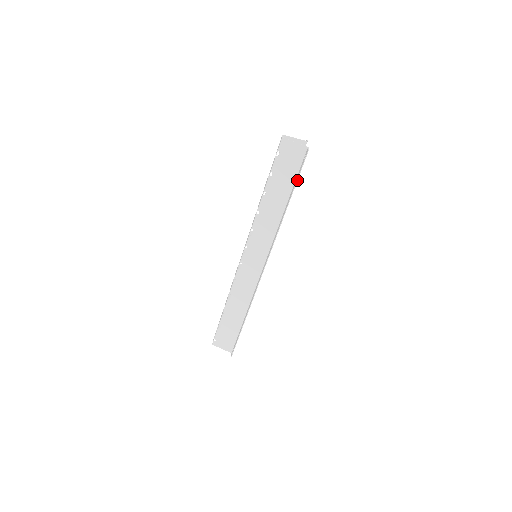
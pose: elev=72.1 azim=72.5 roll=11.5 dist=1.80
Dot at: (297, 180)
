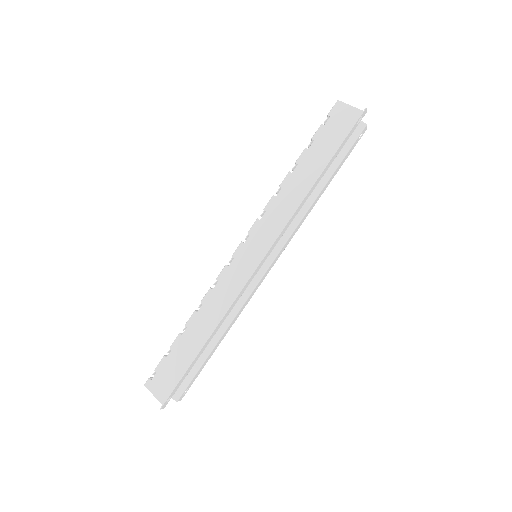
Dot at: (341, 143)
